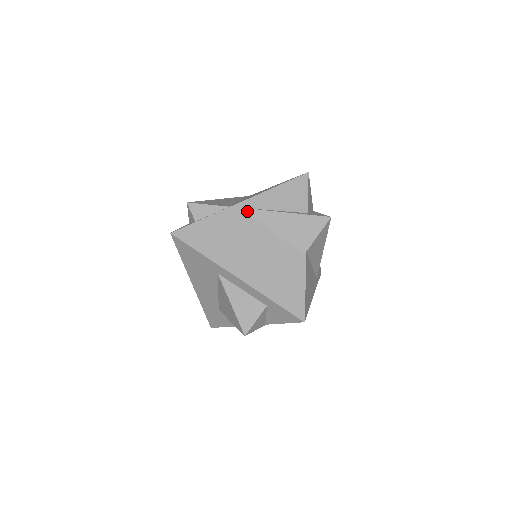
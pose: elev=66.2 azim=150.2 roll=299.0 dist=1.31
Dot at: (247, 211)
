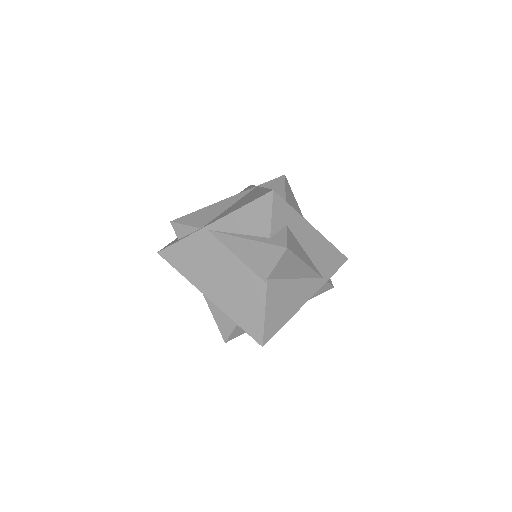
Dot at: (215, 234)
